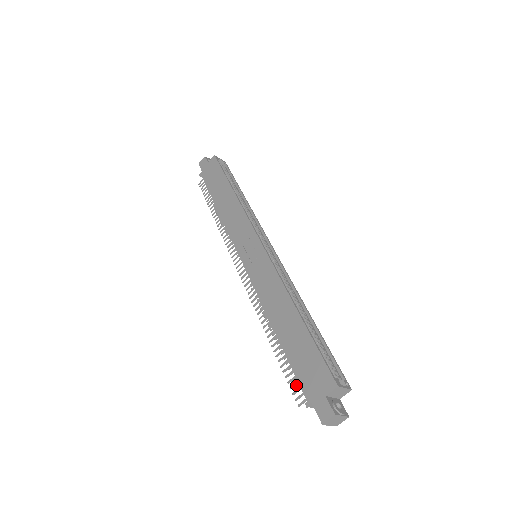
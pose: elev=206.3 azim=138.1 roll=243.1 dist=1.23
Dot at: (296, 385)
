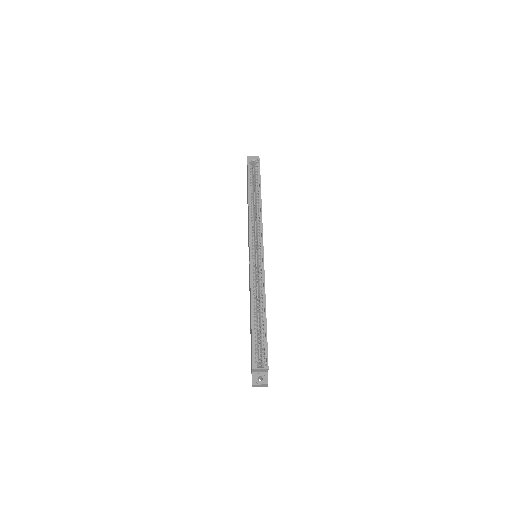
Dot at: occluded
